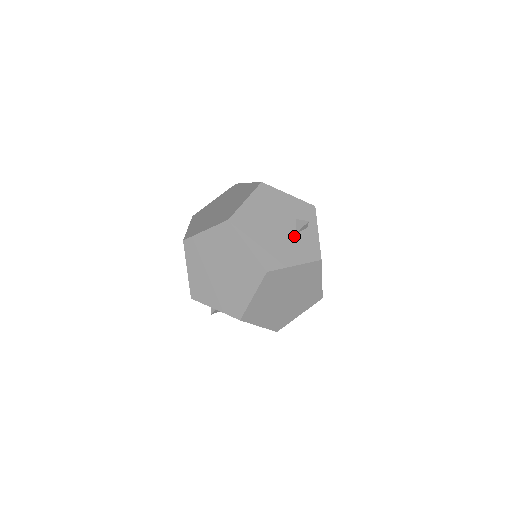
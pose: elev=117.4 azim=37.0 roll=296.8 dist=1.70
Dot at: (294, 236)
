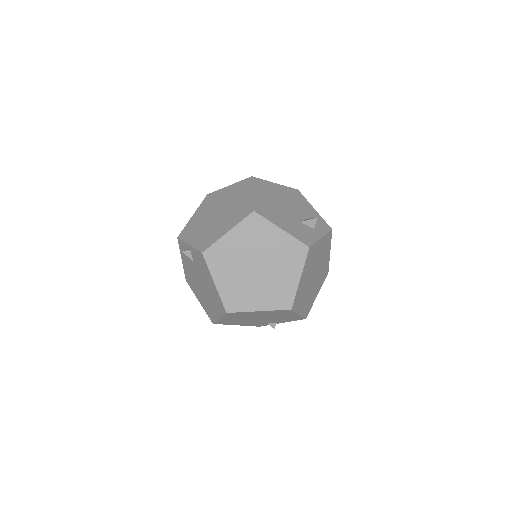
Dot at: (297, 221)
